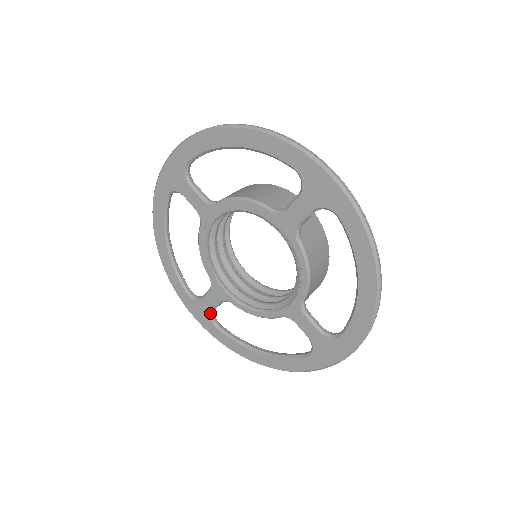
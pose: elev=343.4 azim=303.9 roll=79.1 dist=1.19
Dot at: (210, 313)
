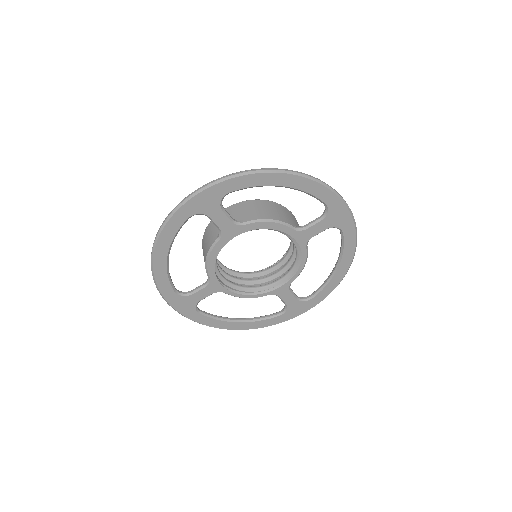
Dot at: (197, 303)
